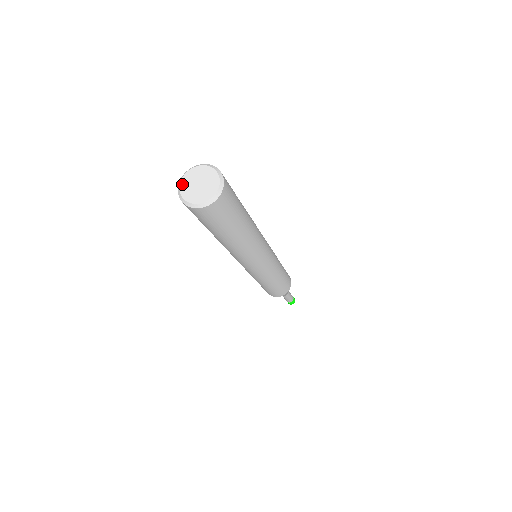
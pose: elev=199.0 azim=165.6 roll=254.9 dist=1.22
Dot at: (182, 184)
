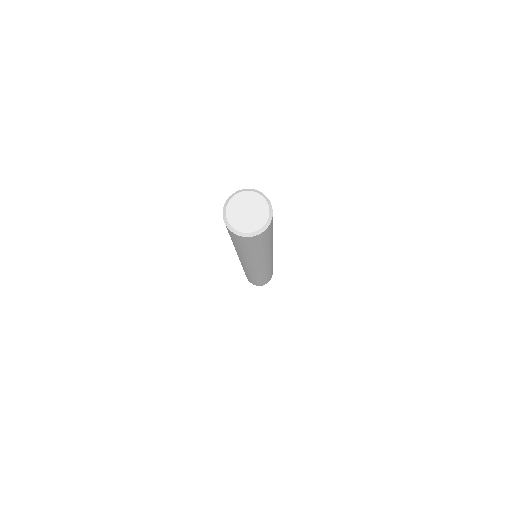
Dot at: (239, 195)
